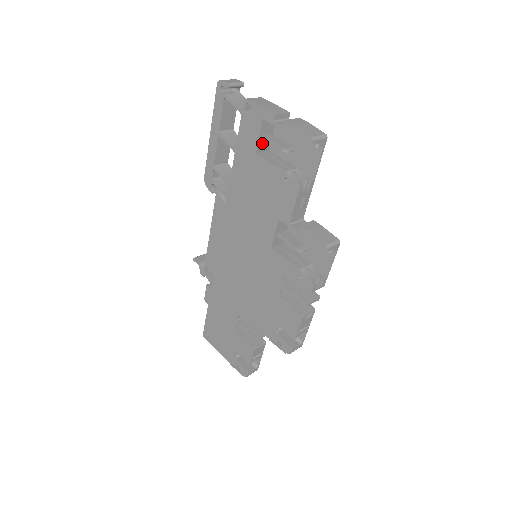
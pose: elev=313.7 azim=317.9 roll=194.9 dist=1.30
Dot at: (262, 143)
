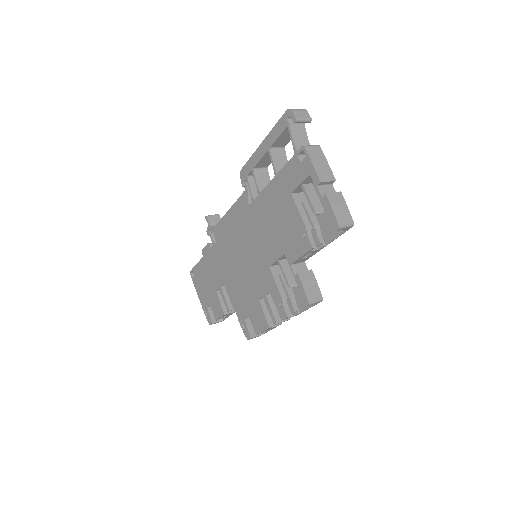
Dot at: (300, 188)
